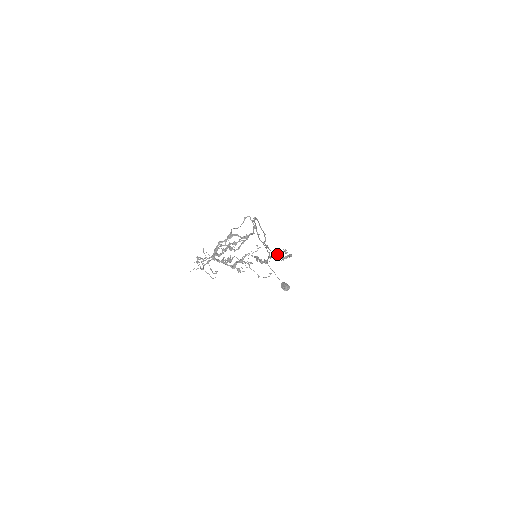
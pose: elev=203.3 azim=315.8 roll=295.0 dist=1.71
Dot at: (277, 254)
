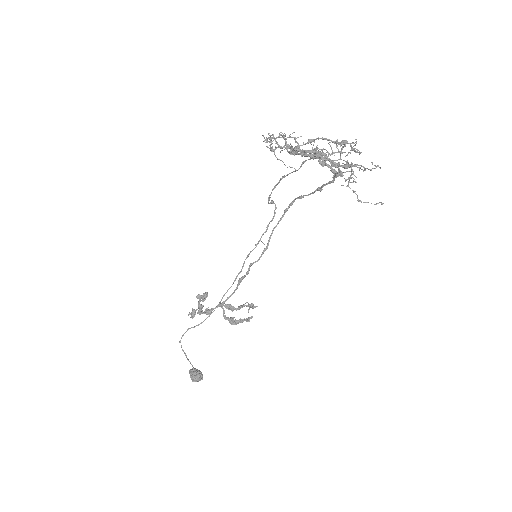
Dot at: (234, 307)
